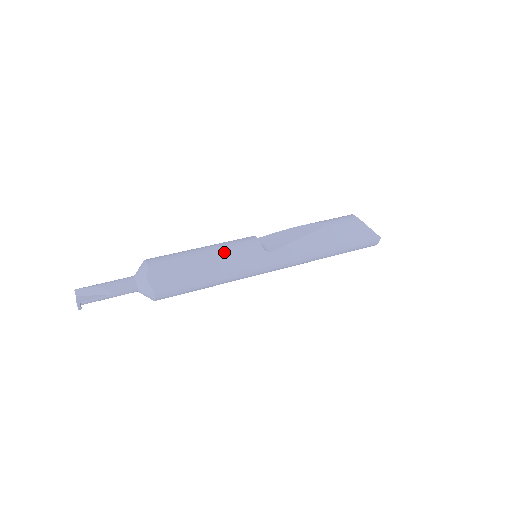
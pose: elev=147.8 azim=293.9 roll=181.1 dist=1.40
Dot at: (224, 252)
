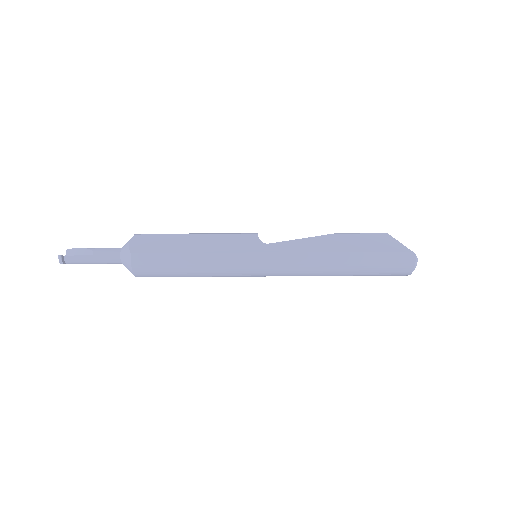
Dot at: (215, 235)
